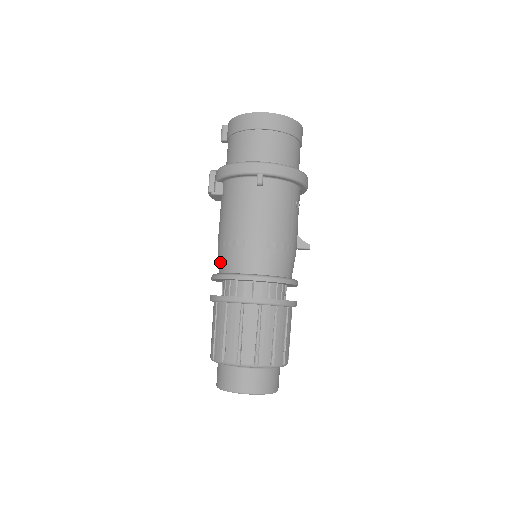
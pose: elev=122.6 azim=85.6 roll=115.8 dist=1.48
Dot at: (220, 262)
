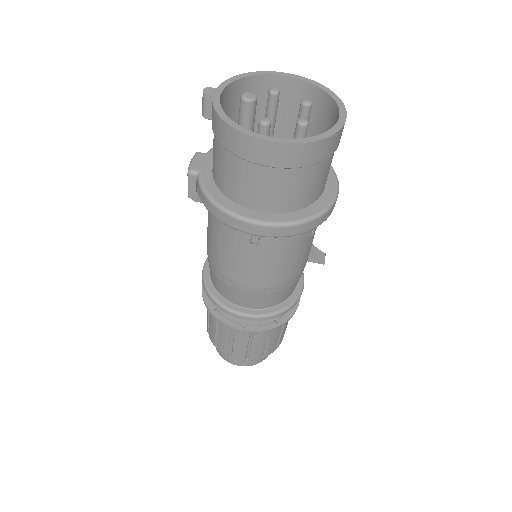
Dot at: (210, 271)
